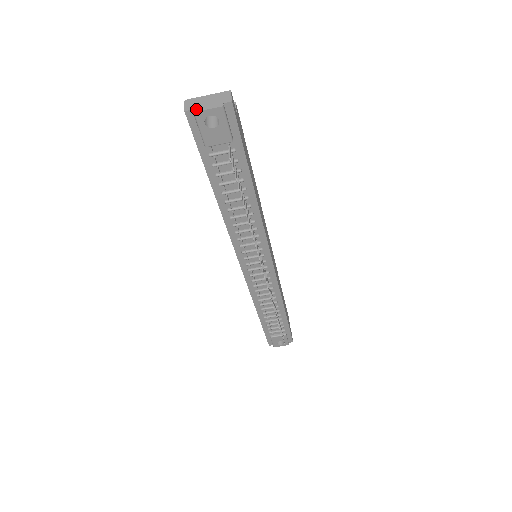
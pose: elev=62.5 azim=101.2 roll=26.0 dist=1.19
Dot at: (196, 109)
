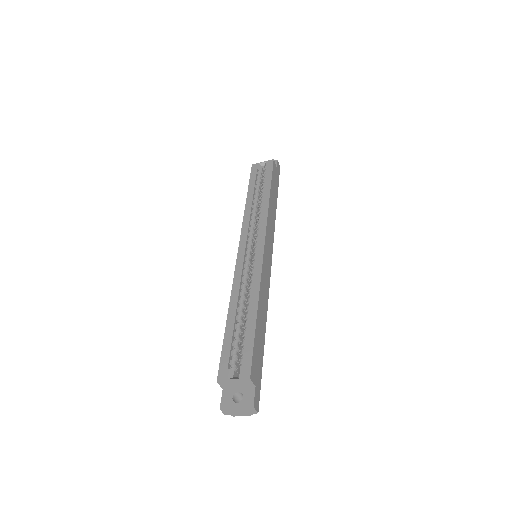
Dot at: (233, 415)
